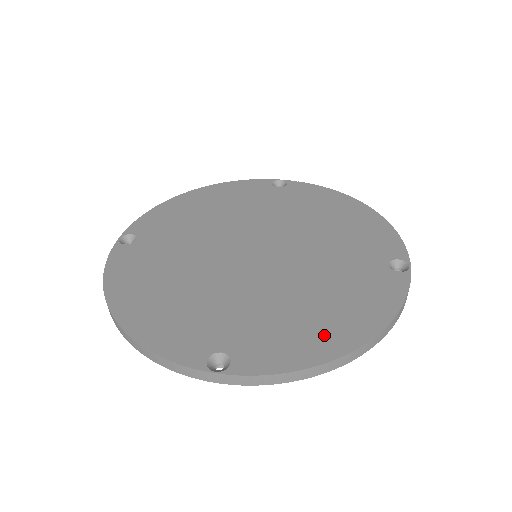
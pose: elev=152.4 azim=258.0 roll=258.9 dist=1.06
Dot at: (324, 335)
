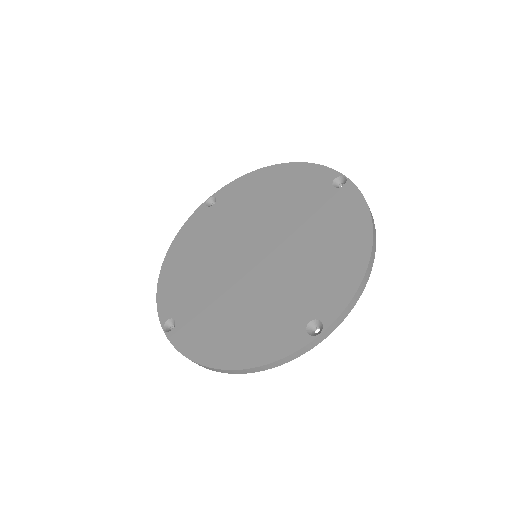
Dot at: (218, 347)
